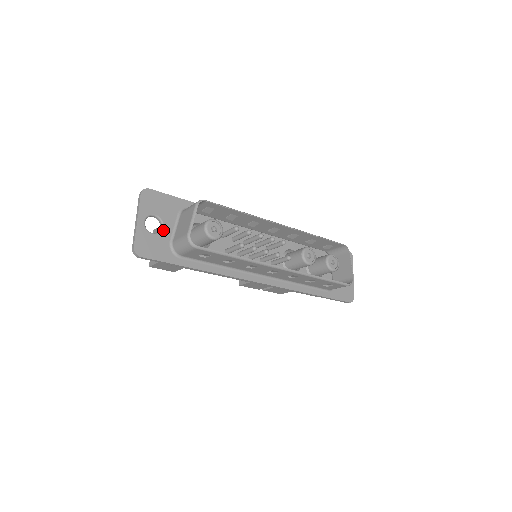
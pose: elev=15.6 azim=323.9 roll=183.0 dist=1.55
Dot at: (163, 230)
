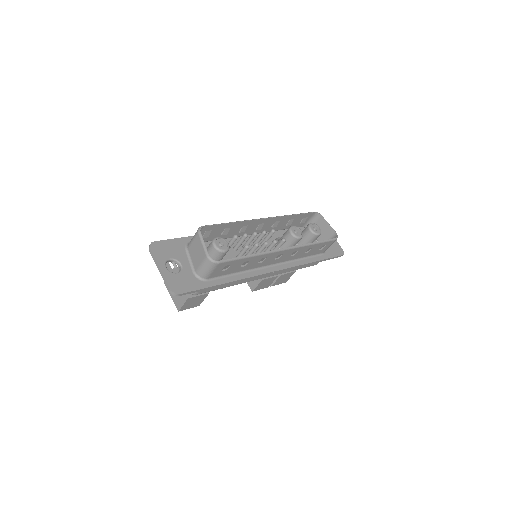
Dot at: (183, 267)
